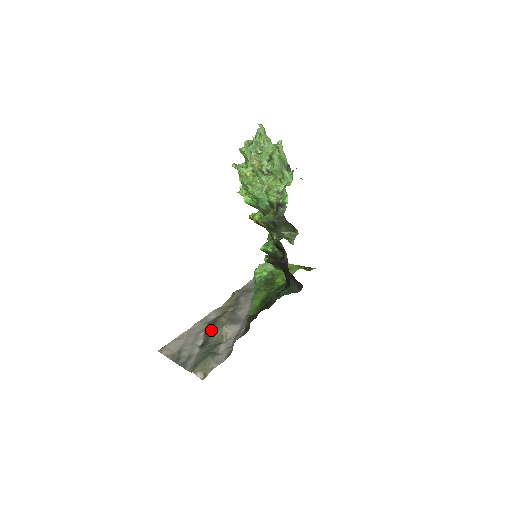
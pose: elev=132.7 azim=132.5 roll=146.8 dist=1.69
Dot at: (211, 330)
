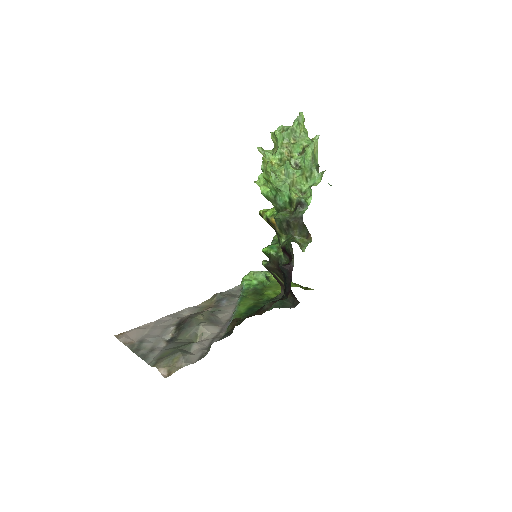
Dot at: (184, 326)
